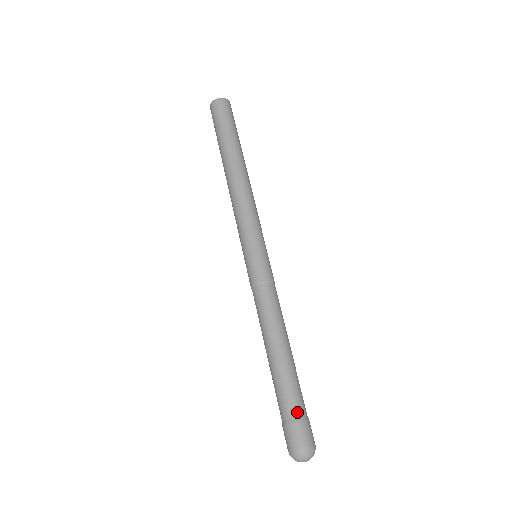
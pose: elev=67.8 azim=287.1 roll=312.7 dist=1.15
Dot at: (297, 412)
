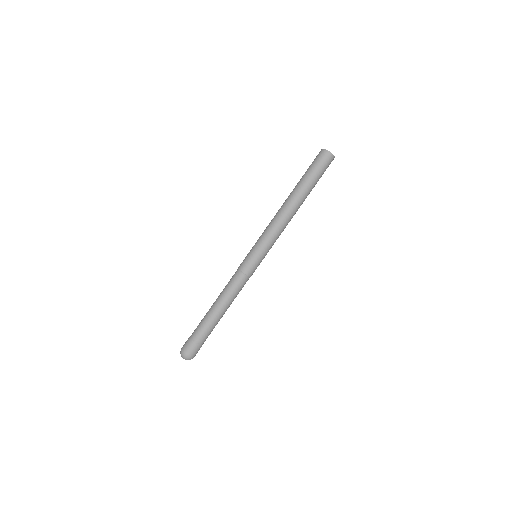
Dot at: (201, 340)
